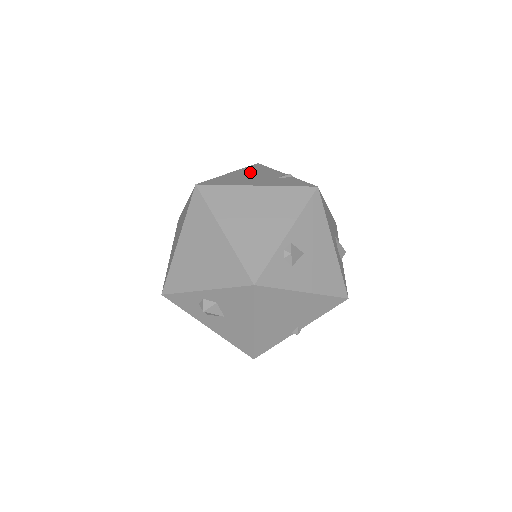
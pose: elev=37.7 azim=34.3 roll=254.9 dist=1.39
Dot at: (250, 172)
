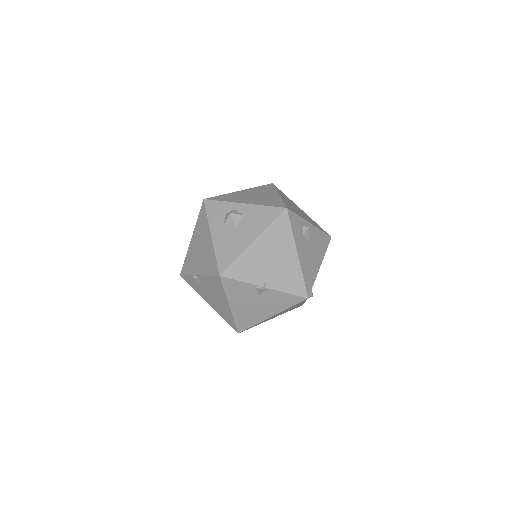
Dot at: occluded
